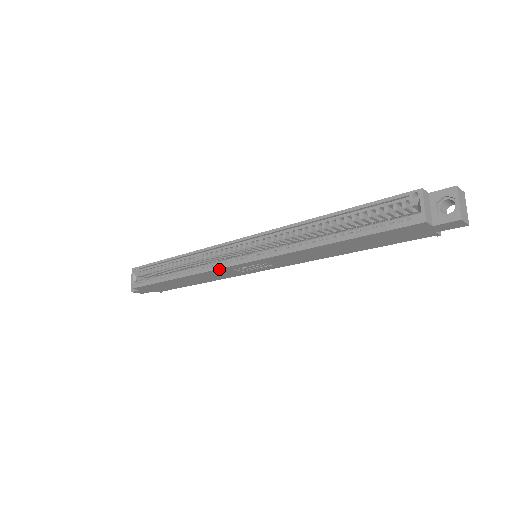
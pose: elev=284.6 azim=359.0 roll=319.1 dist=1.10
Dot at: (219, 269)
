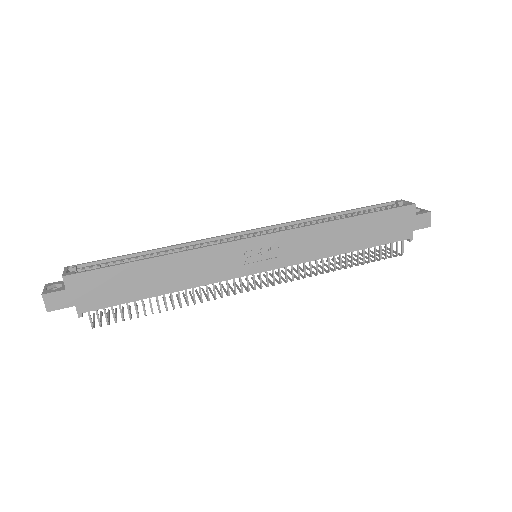
Dot at: (228, 244)
